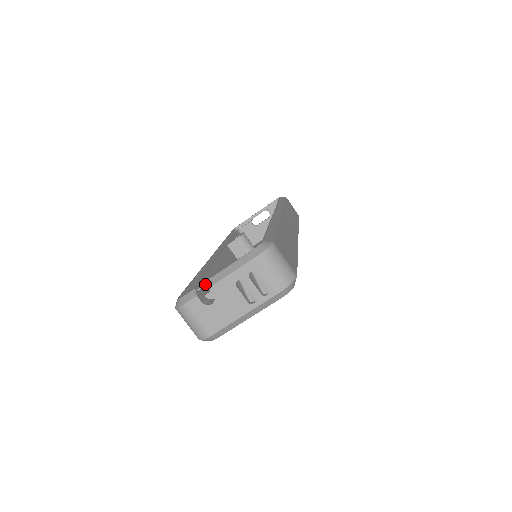
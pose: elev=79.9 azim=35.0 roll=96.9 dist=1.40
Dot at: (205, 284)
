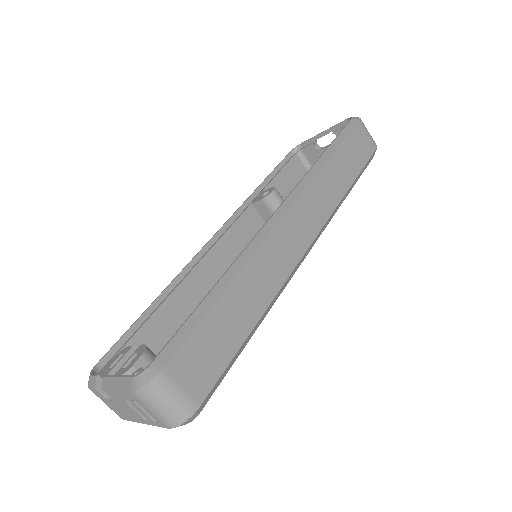
Dot at: (126, 353)
